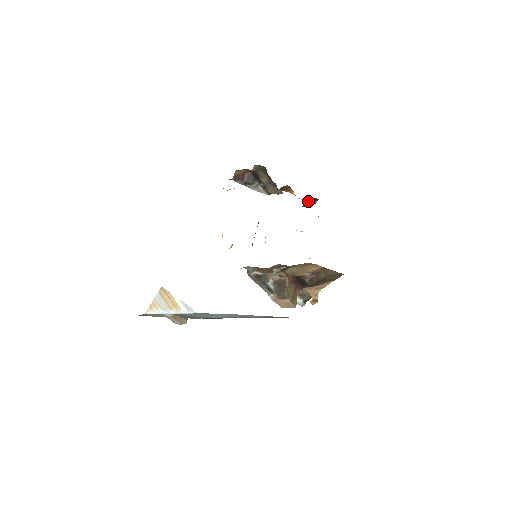
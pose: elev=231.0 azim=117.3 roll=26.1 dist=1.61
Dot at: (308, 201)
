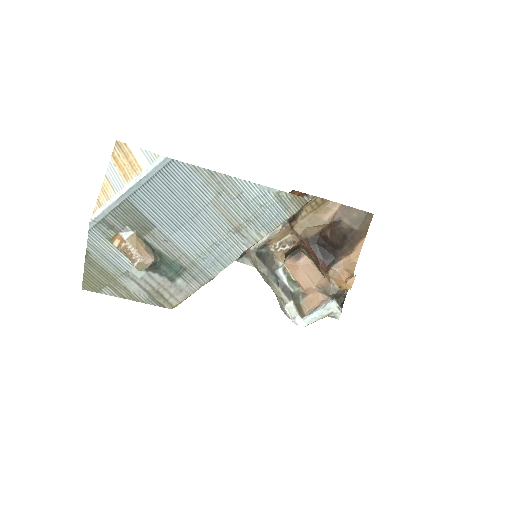
Dot at: occluded
